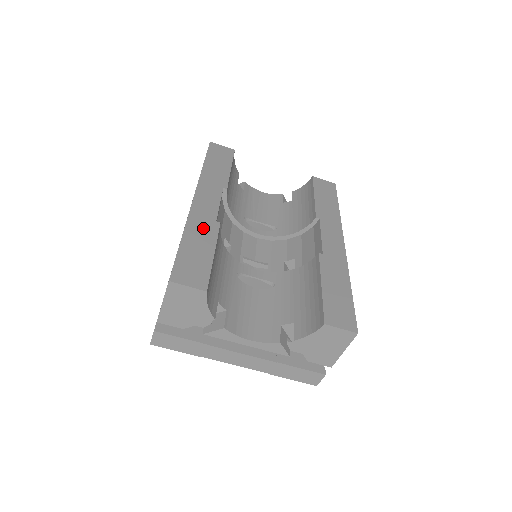
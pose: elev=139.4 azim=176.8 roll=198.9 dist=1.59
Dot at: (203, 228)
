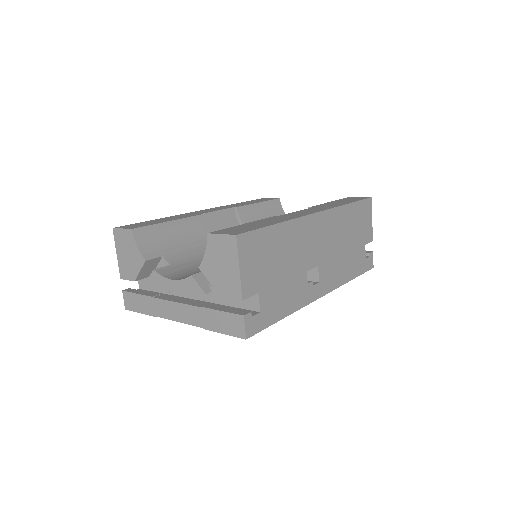
Dot at: (181, 216)
